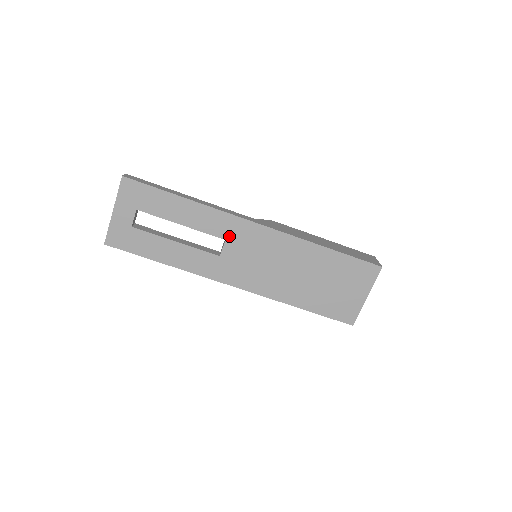
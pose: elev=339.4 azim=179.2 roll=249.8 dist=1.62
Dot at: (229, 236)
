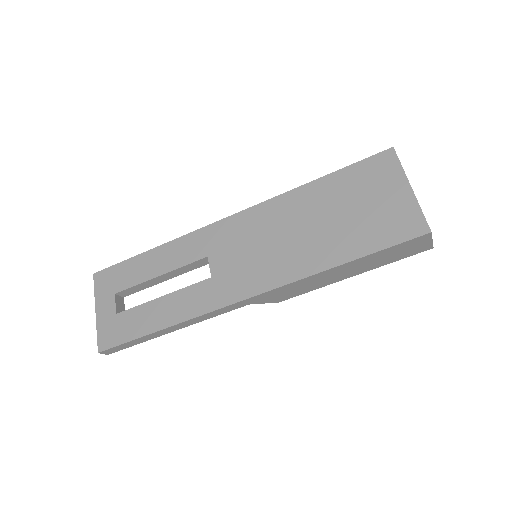
Dot at: (209, 250)
